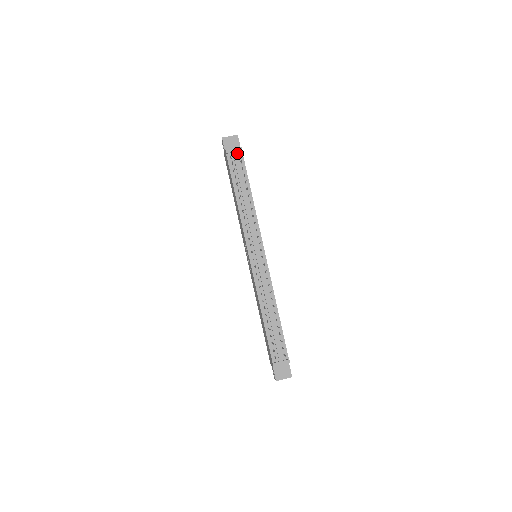
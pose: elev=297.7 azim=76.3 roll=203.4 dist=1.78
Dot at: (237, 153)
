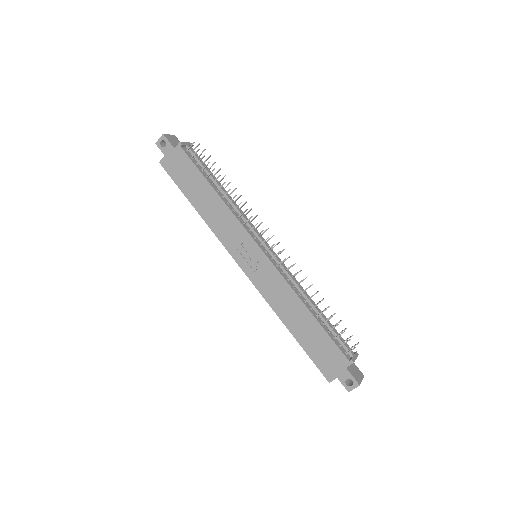
Dot at: occluded
